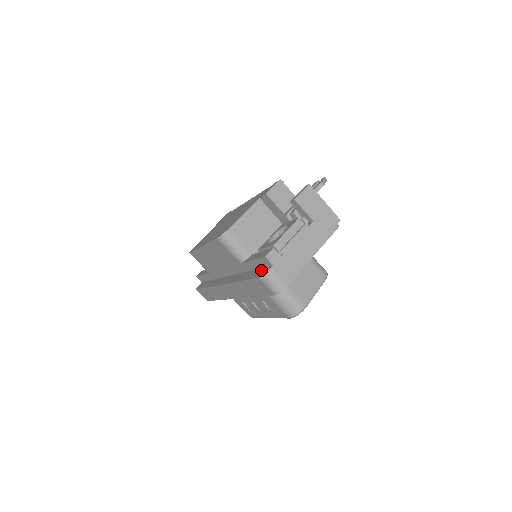
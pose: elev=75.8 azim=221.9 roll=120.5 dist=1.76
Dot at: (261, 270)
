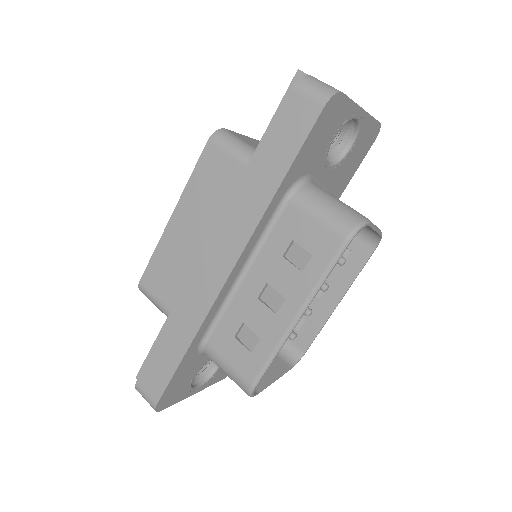
Dot at: occluded
